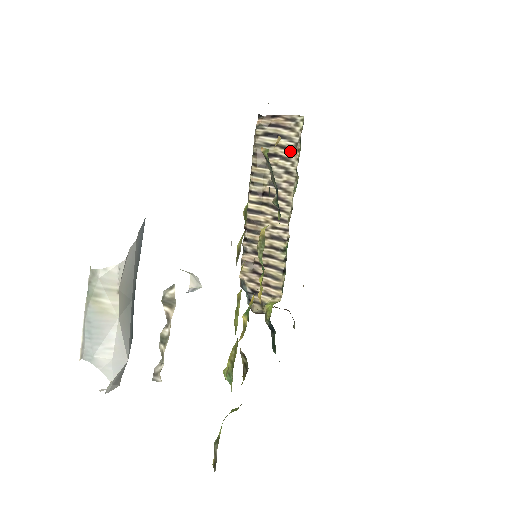
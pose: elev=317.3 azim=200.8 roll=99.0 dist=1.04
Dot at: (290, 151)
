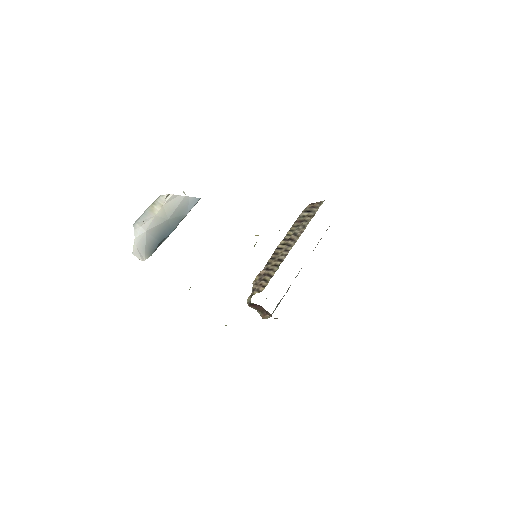
Dot at: (311, 217)
